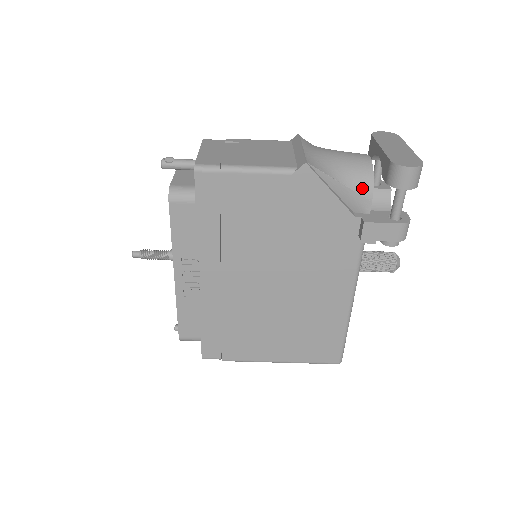
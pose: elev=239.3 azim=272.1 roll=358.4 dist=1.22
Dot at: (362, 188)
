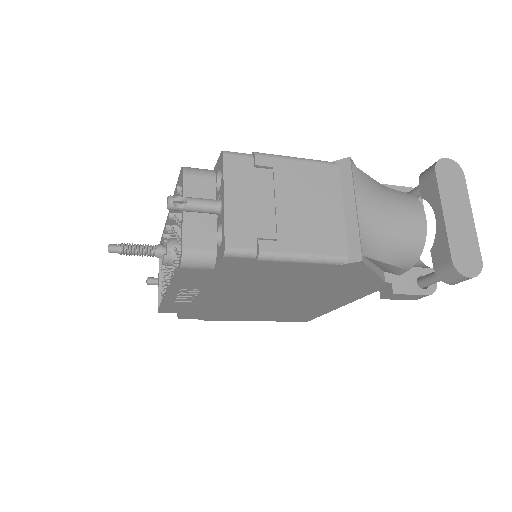
Dot at: (406, 263)
